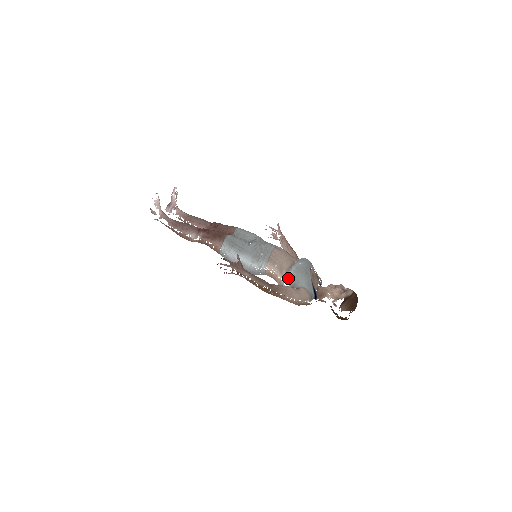
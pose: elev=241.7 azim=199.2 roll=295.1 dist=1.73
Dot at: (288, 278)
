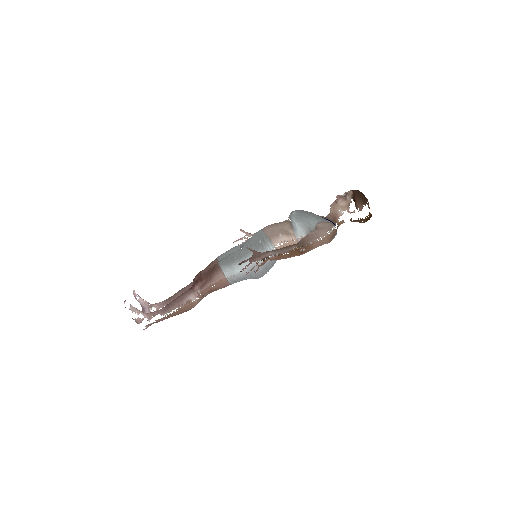
Dot at: (299, 231)
